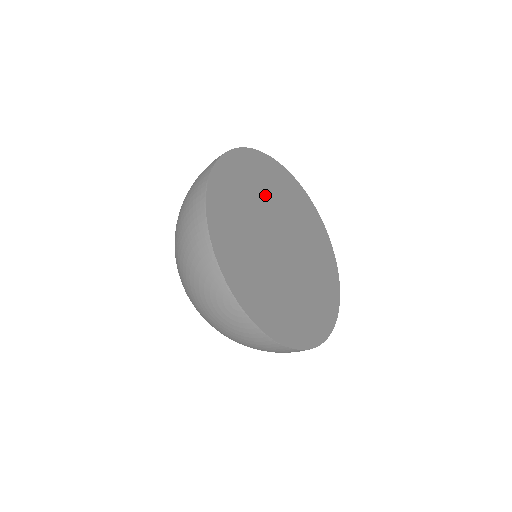
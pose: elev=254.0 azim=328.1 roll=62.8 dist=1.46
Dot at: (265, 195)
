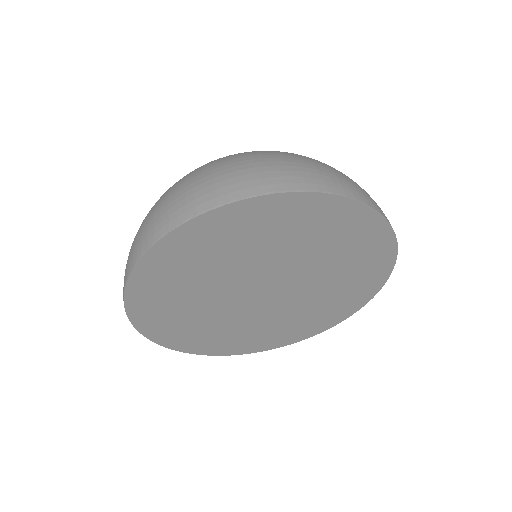
Dot at: (286, 248)
